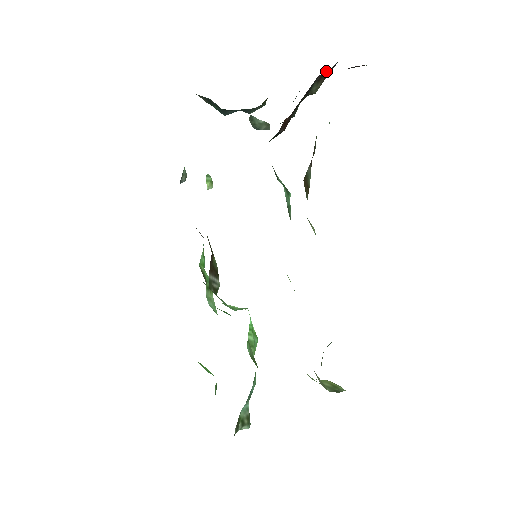
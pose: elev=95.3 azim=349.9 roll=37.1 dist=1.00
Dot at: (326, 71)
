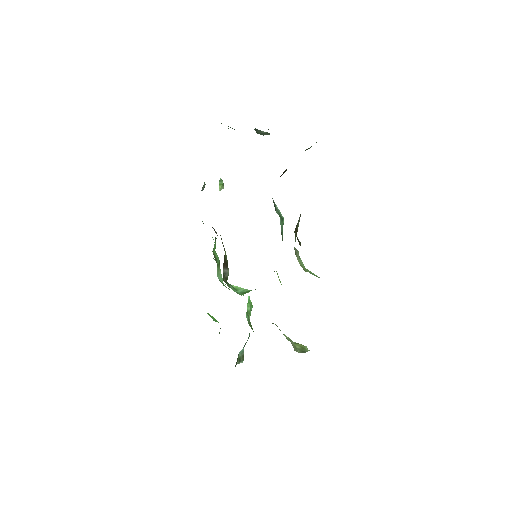
Dot at: occluded
